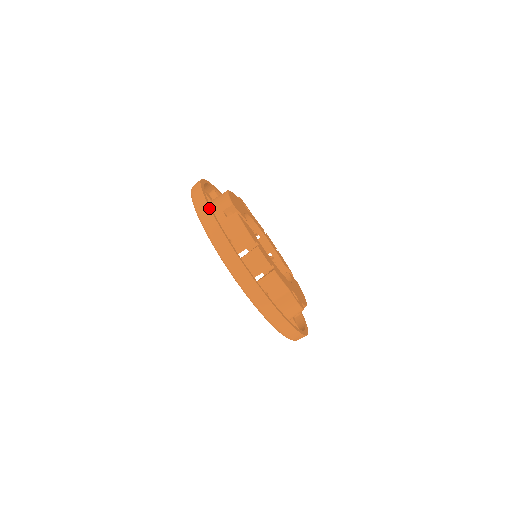
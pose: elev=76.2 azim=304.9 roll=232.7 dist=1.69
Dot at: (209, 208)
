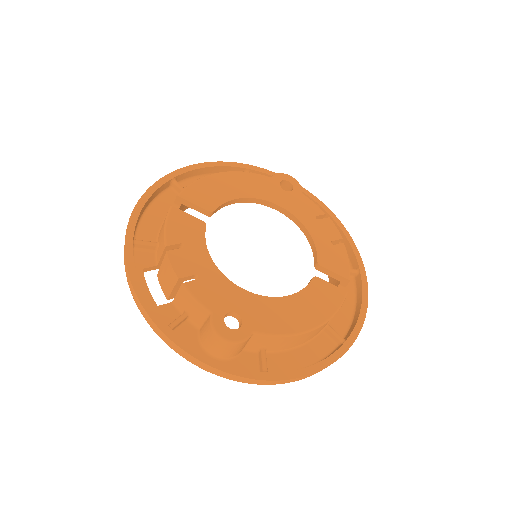
Dot at: (135, 206)
